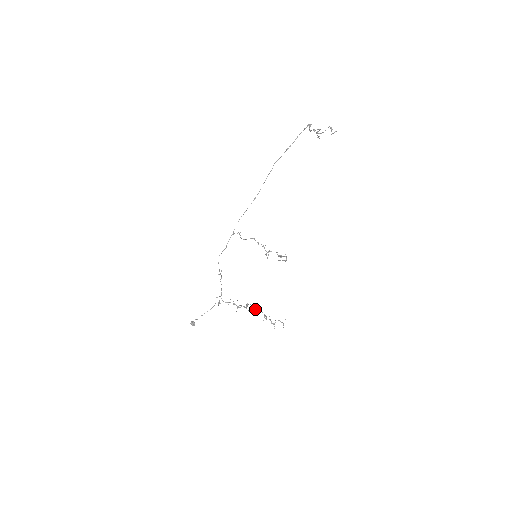
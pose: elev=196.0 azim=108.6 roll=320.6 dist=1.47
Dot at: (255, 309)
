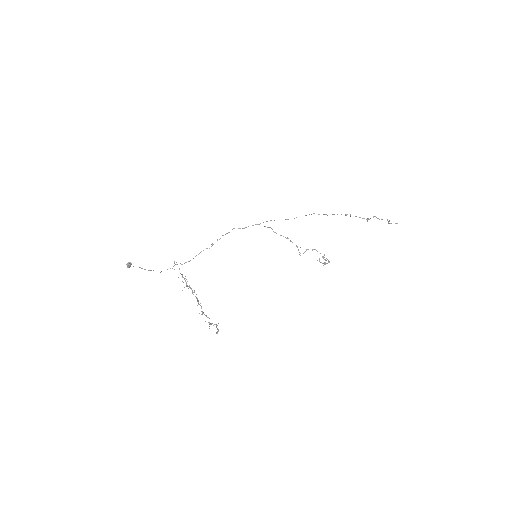
Dot at: (198, 301)
